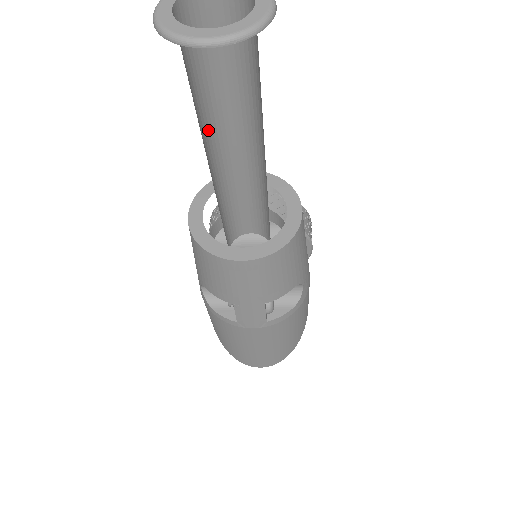
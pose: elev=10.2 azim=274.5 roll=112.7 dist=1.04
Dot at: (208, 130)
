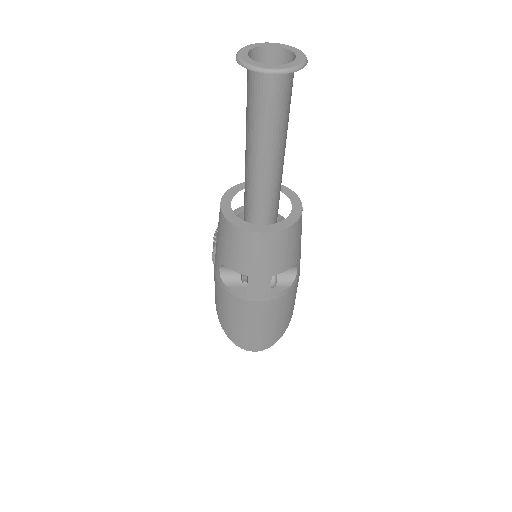
Dot at: (248, 139)
